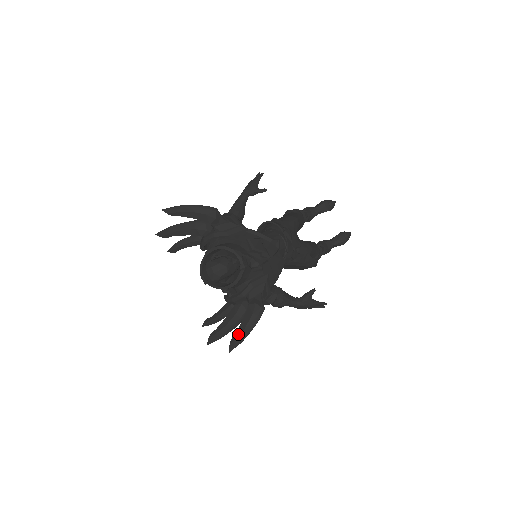
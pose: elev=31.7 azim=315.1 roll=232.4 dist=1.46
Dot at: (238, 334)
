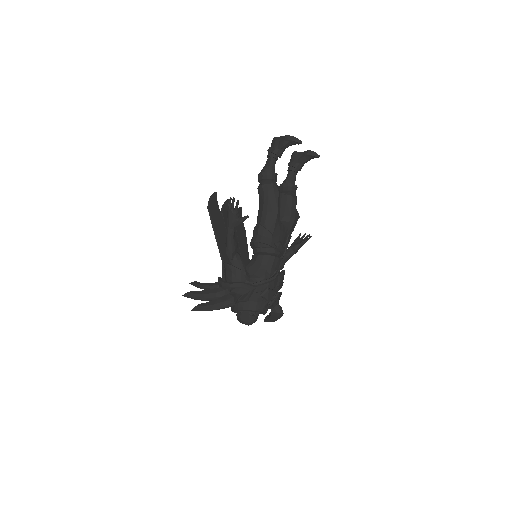
Dot at: (269, 321)
